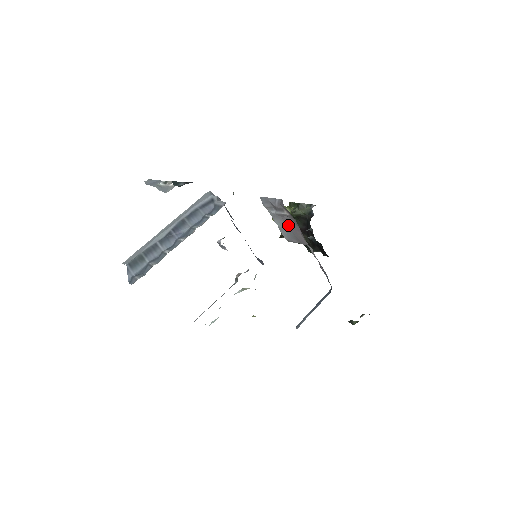
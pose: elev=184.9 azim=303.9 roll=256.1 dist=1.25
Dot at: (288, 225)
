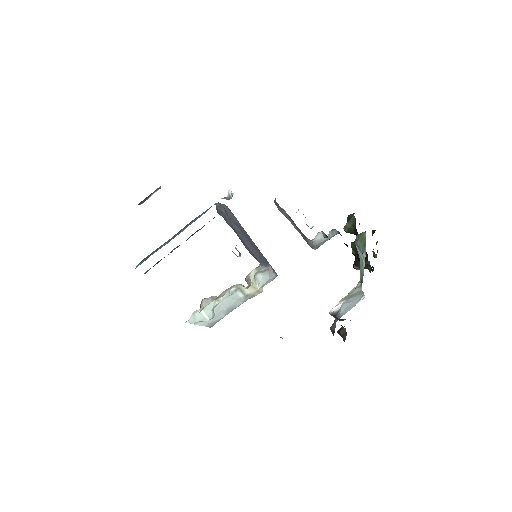
Dot at: (293, 223)
